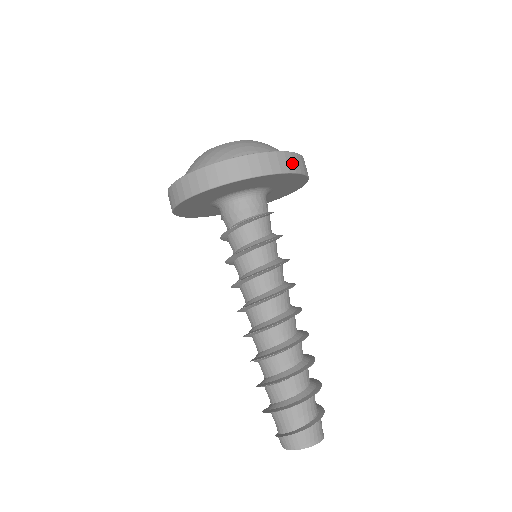
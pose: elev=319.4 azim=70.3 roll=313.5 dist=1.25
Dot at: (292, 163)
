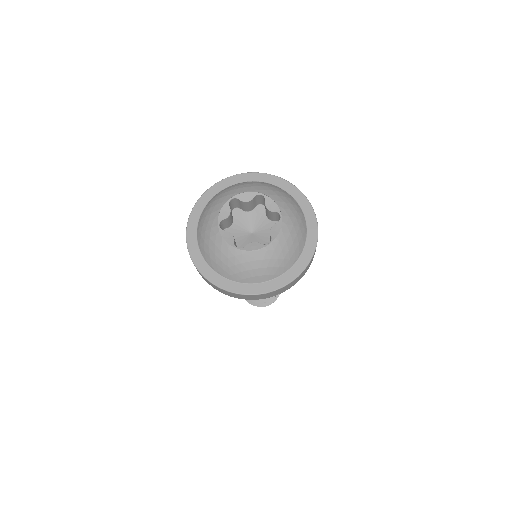
Dot at: (297, 281)
